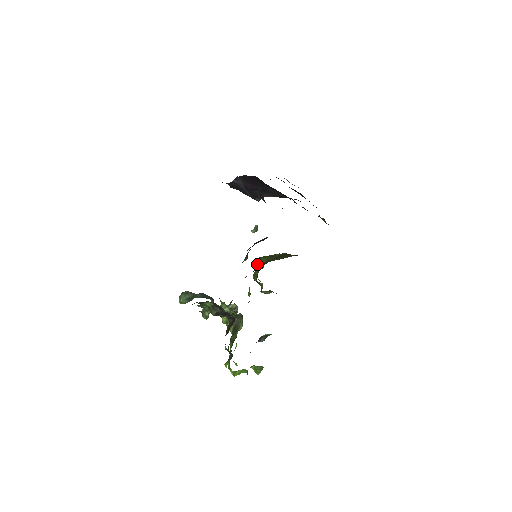
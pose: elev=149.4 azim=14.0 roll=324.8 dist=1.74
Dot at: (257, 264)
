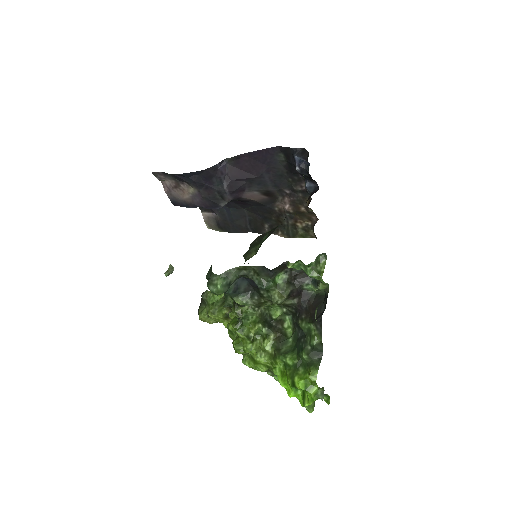
Dot at: occluded
